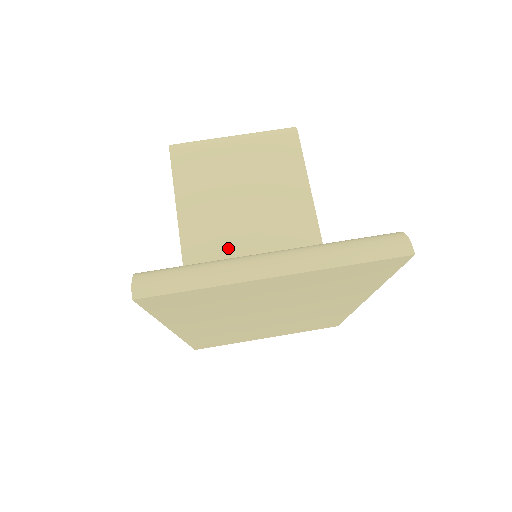
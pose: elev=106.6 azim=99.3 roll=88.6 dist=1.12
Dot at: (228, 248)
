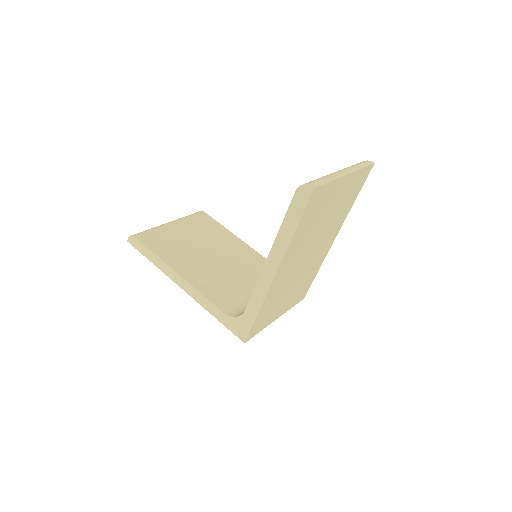
Dot at: (220, 276)
